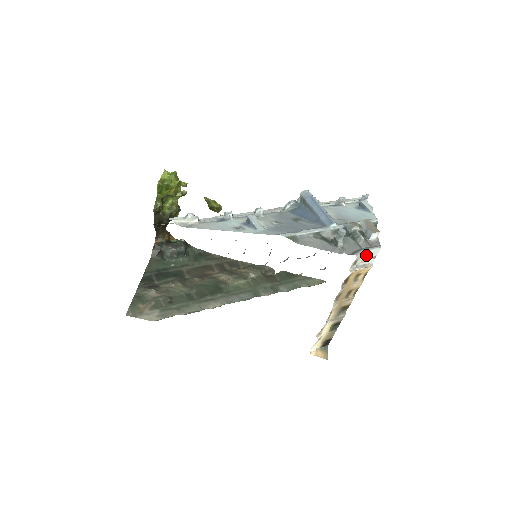
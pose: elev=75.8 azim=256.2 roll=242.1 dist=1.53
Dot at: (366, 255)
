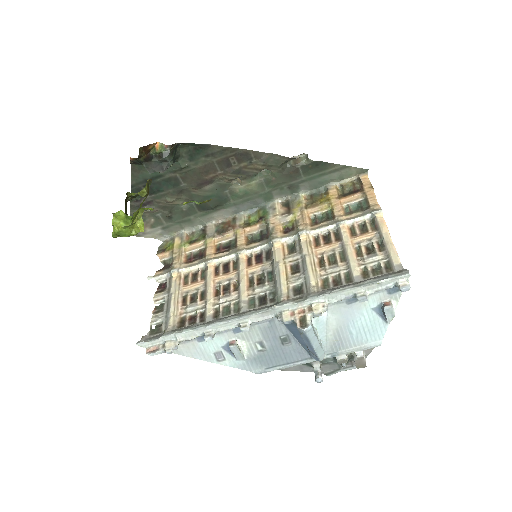
Dot at: occluded
